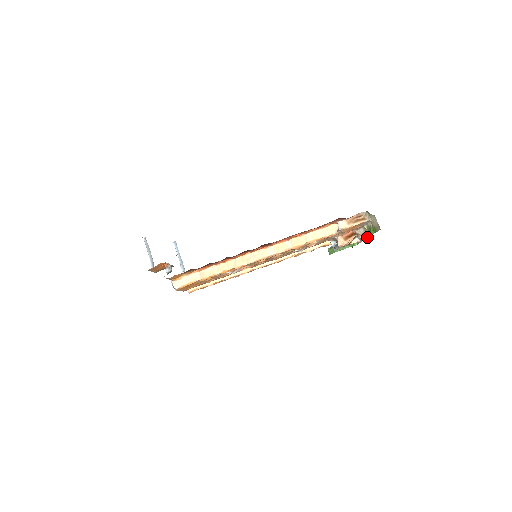
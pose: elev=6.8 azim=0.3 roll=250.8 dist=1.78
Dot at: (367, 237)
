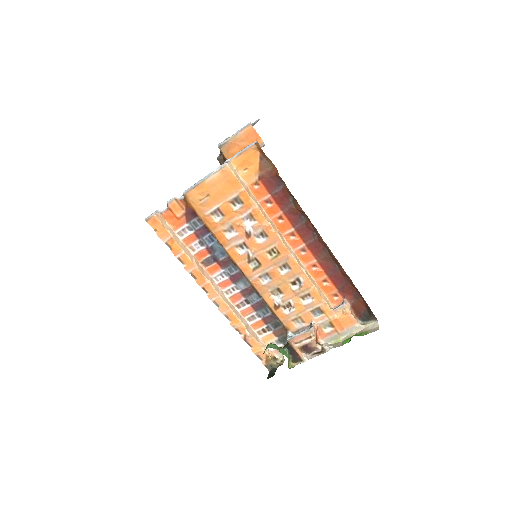
Dot at: occluded
